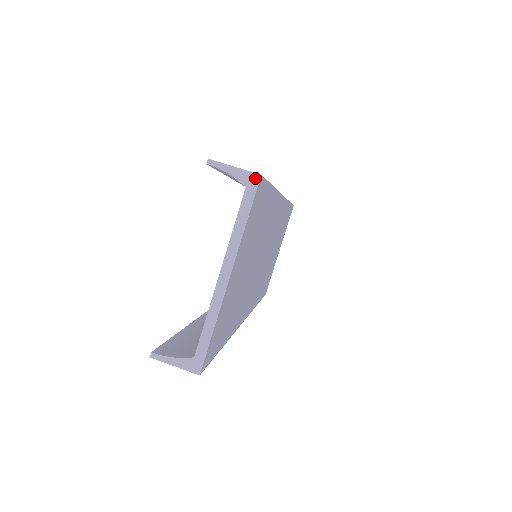
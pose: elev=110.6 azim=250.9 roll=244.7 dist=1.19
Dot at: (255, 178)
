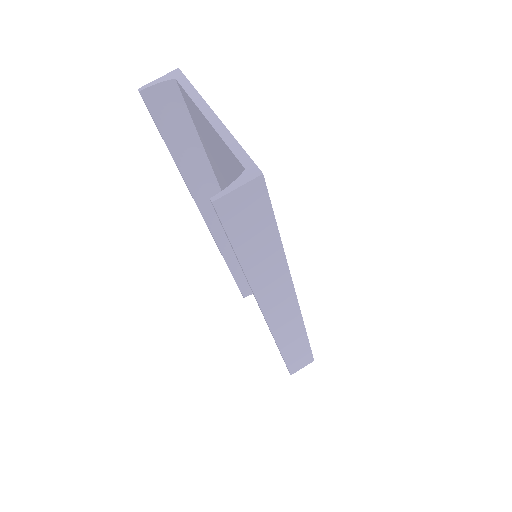
Dot at: (176, 72)
